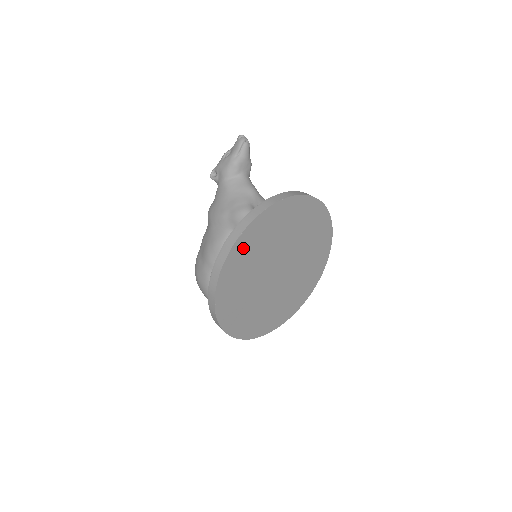
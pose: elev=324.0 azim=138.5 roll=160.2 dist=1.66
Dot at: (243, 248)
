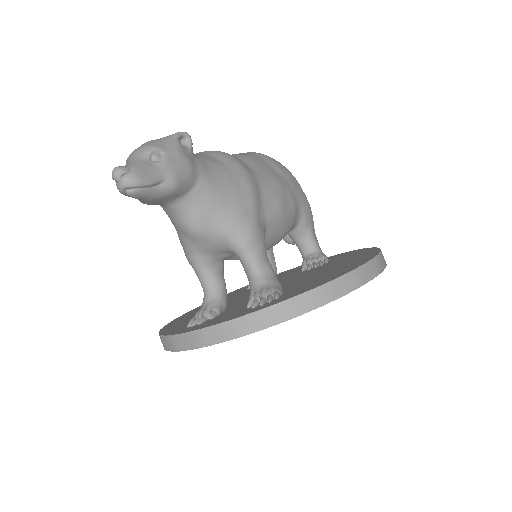
Dot at: occluded
